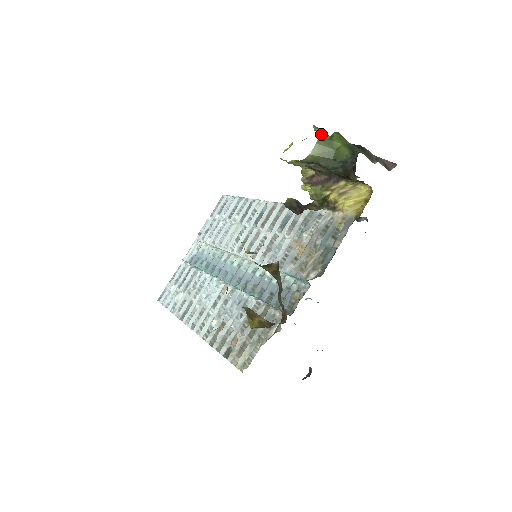
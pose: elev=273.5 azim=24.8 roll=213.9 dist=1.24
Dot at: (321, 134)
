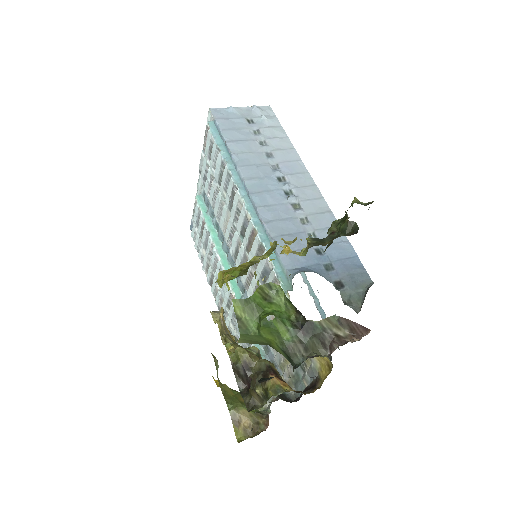
Dot at: (244, 323)
